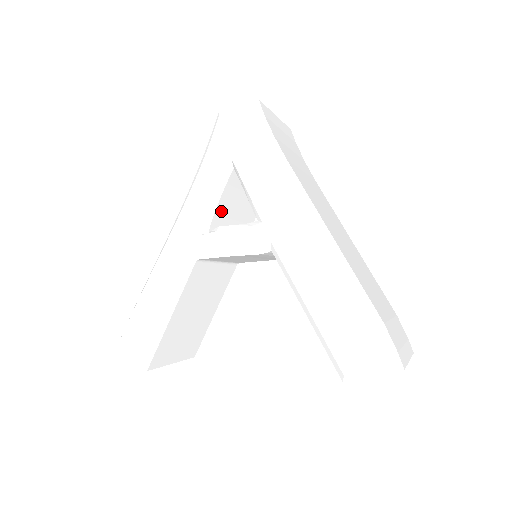
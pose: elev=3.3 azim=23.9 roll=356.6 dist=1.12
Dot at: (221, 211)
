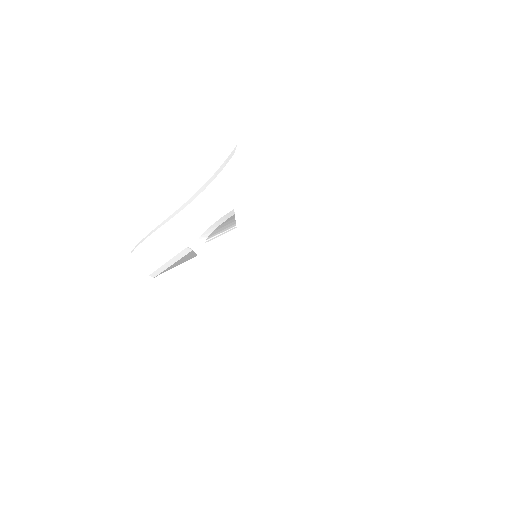
Dot at: (224, 225)
